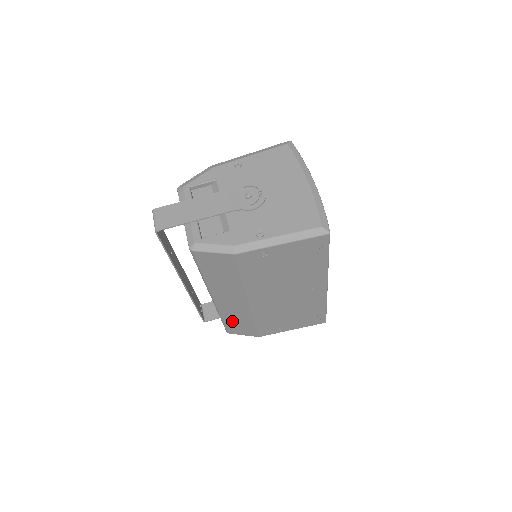
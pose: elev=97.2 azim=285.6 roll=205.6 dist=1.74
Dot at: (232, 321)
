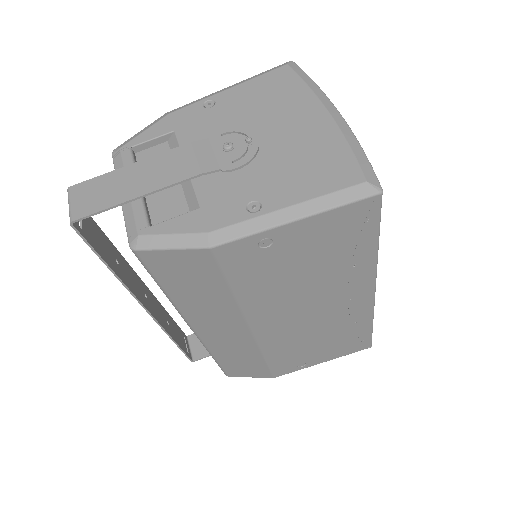
Dot at: (230, 359)
